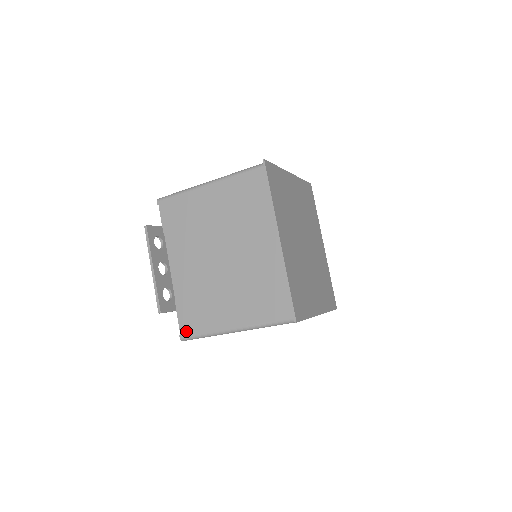
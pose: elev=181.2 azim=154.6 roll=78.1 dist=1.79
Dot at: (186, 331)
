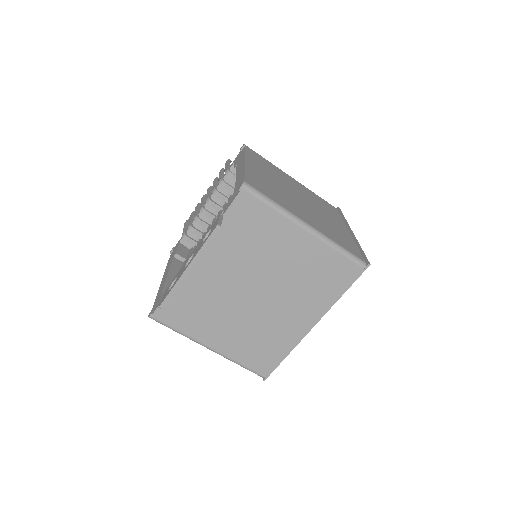
Dot at: (162, 316)
